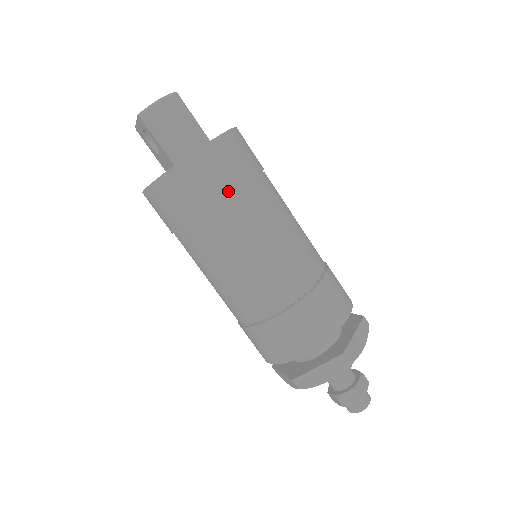
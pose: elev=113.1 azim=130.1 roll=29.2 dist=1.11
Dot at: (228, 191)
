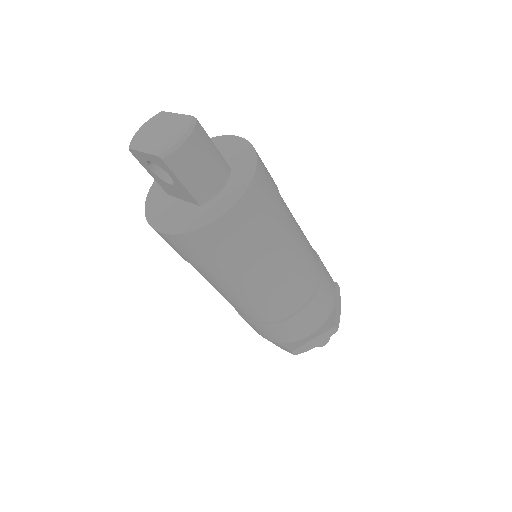
Dot at: (264, 231)
